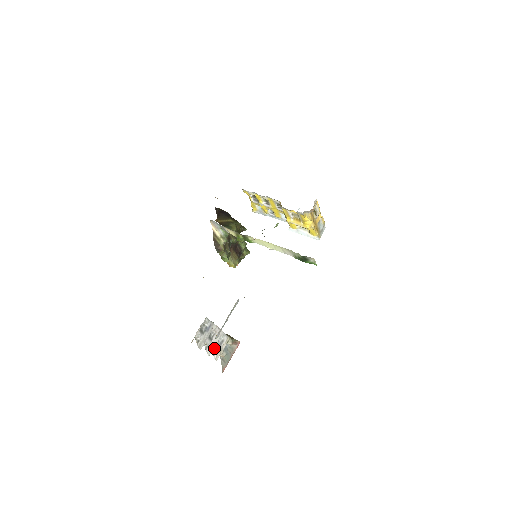
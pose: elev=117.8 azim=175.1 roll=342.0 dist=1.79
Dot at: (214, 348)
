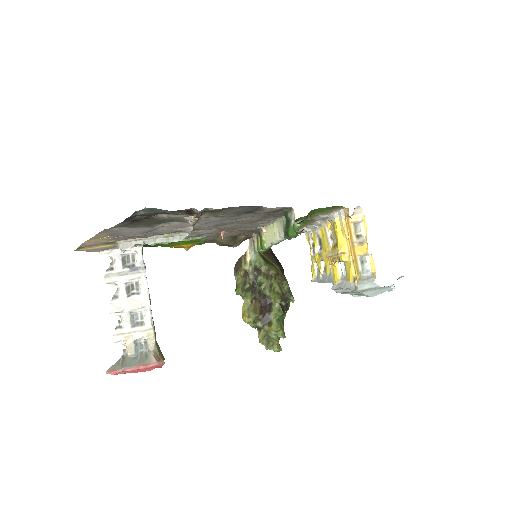
Dot at: (124, 315)
